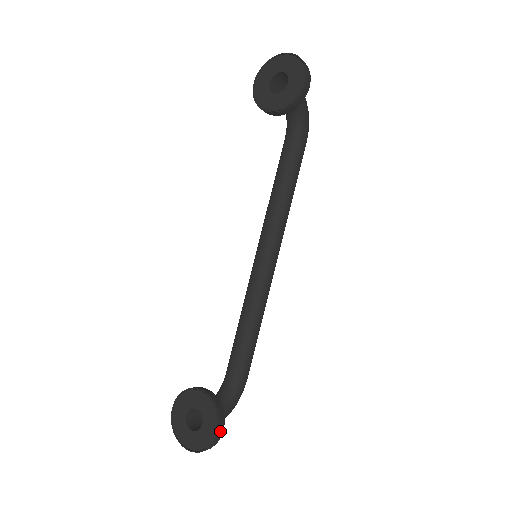
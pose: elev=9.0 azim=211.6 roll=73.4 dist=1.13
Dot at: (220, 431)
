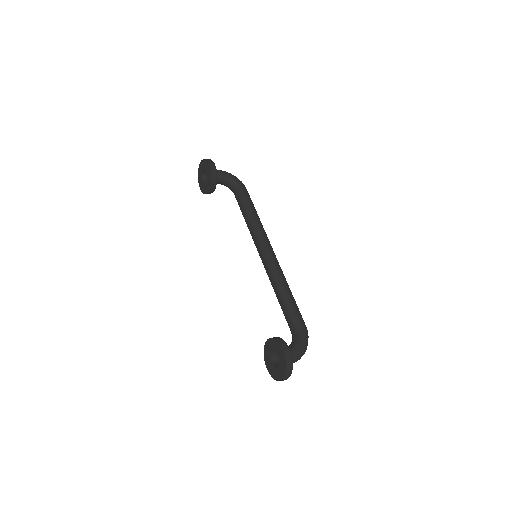
Dot at: (286, 350)
